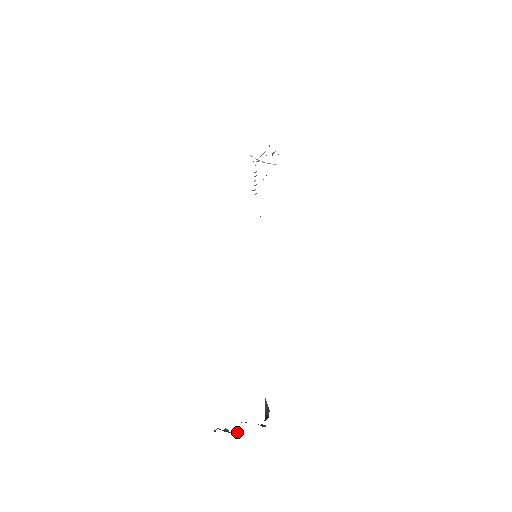
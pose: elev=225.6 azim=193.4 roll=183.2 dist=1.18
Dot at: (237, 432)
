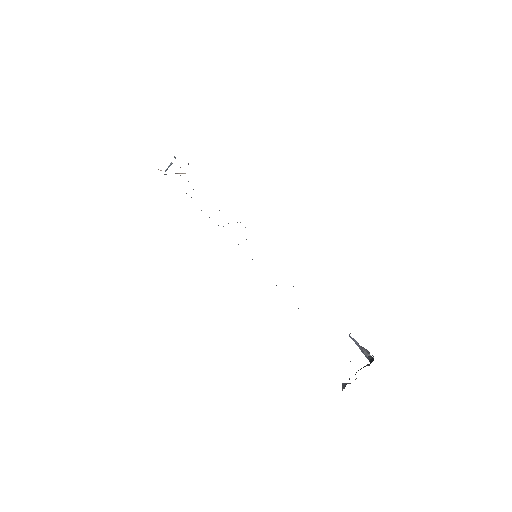
Dot at: occluded
